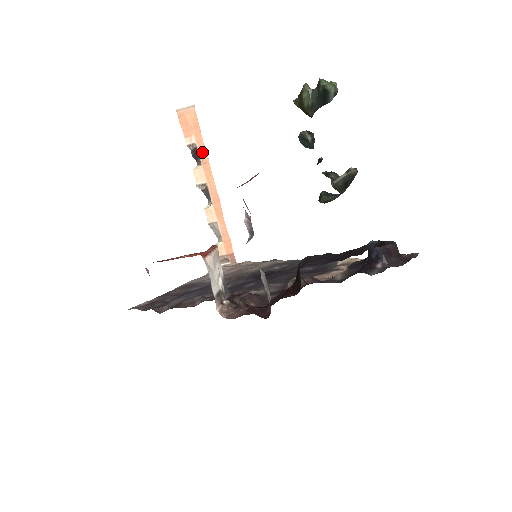
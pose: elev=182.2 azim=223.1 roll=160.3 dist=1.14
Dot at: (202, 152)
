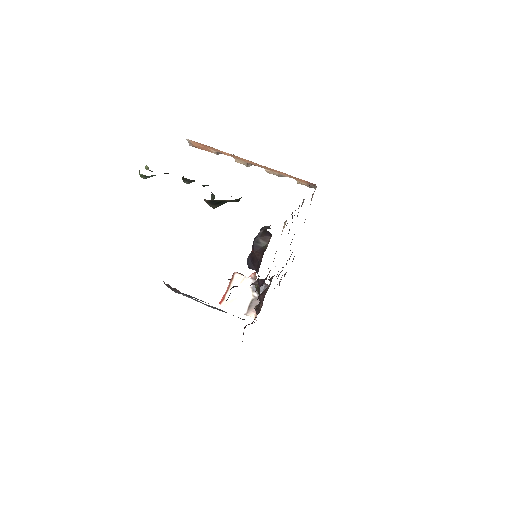
Dot at: (223, 153)
